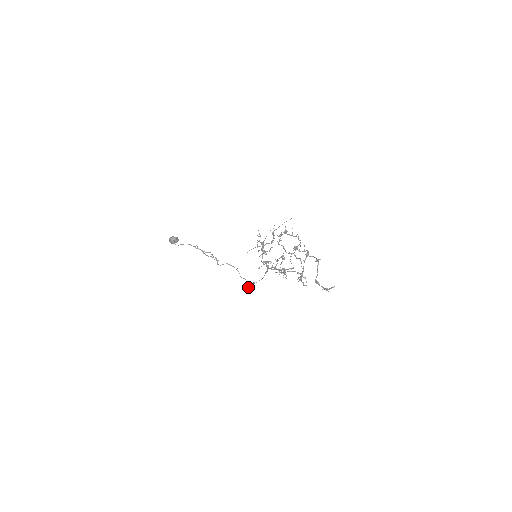
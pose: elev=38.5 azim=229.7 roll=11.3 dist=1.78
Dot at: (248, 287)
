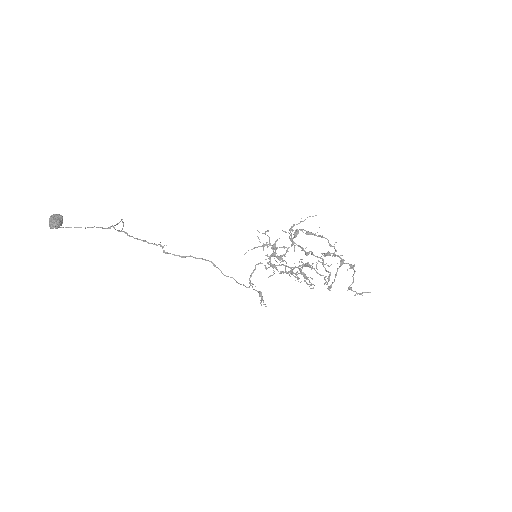
Dot at: (261, 302)
